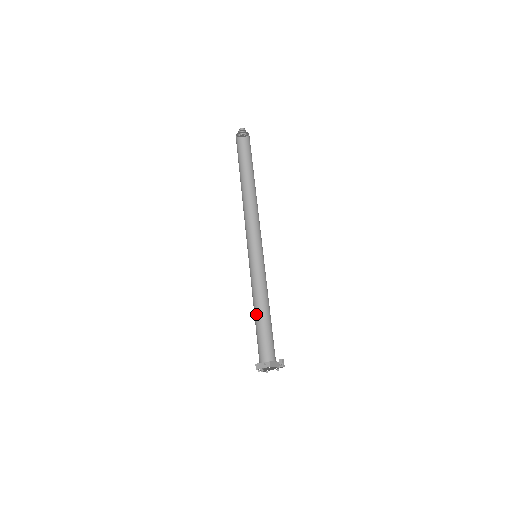
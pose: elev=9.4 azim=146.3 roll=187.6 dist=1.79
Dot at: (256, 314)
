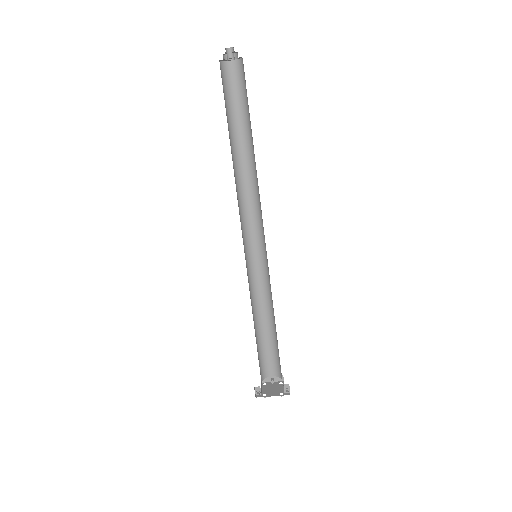
Dot at: (262, 323)
